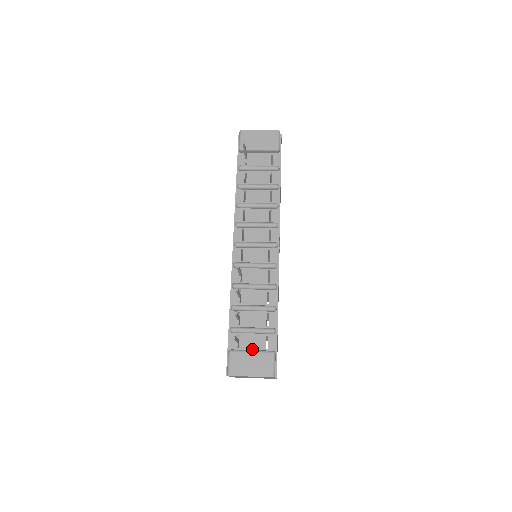
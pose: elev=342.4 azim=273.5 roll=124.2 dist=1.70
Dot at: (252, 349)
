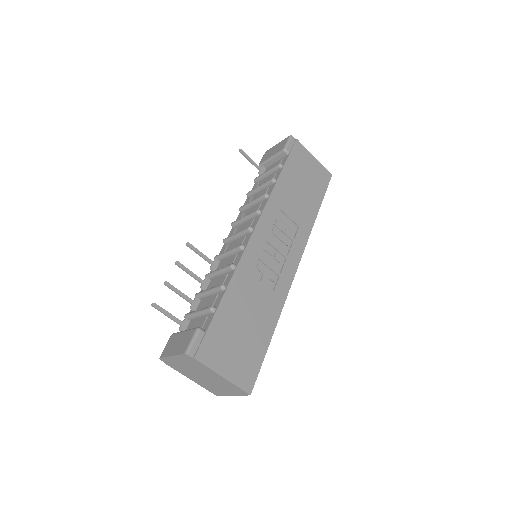
Dot at: occluded
